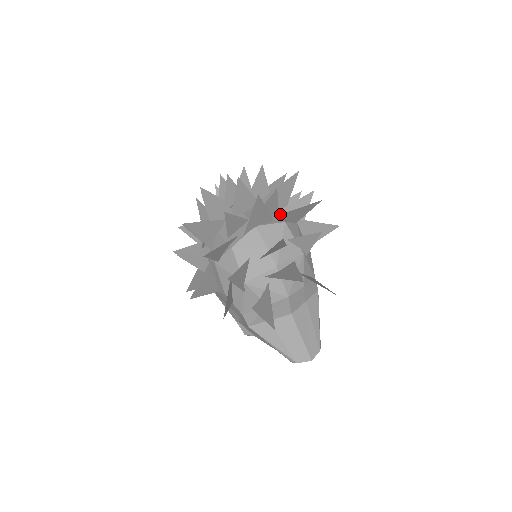
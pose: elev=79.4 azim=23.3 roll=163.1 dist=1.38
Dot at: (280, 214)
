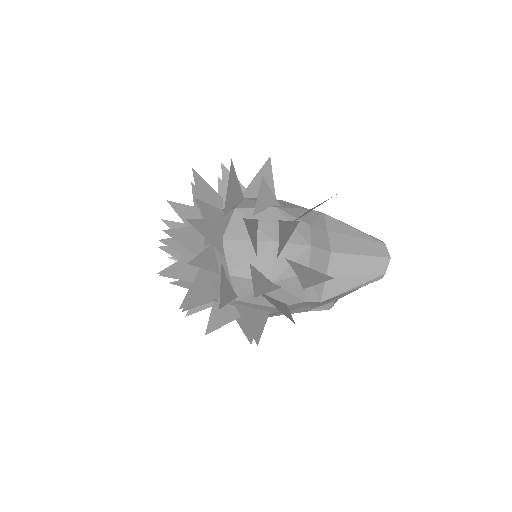
Dot at: (224, 209)
